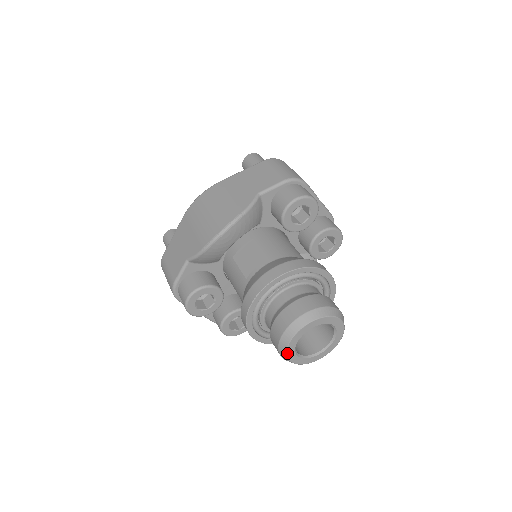
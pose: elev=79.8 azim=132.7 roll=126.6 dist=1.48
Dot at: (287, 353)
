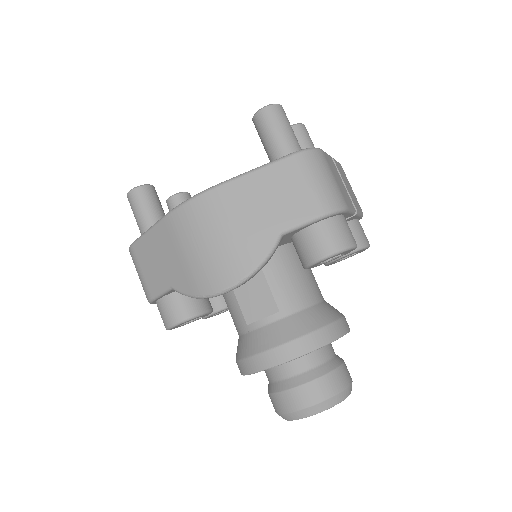
Dot at: (285, 419)
